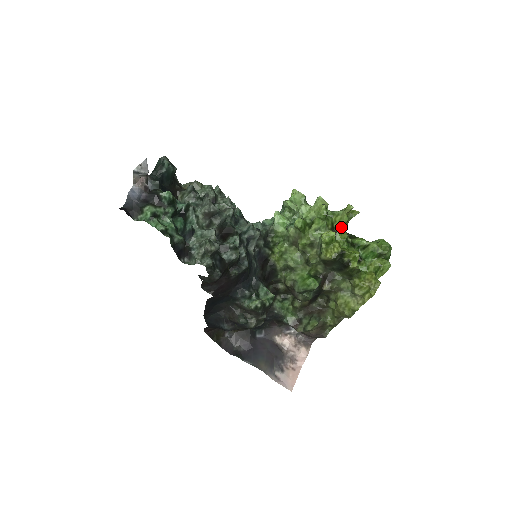
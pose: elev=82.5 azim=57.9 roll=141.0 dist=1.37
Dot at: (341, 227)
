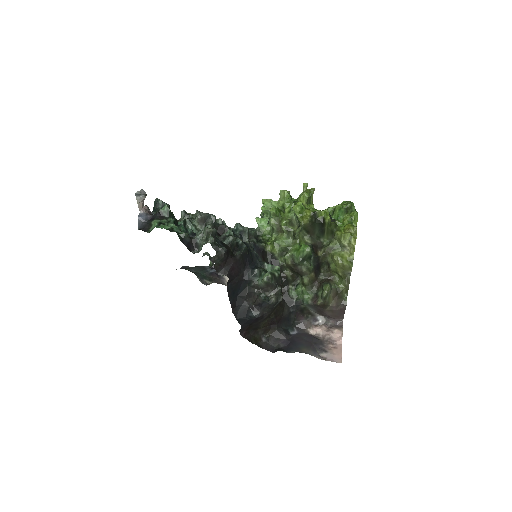
Dot at: occluded
